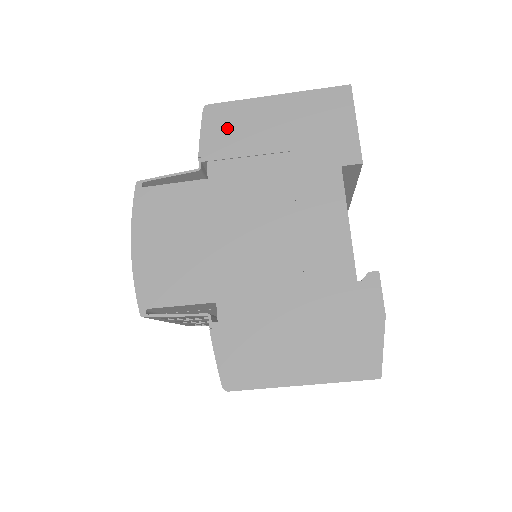
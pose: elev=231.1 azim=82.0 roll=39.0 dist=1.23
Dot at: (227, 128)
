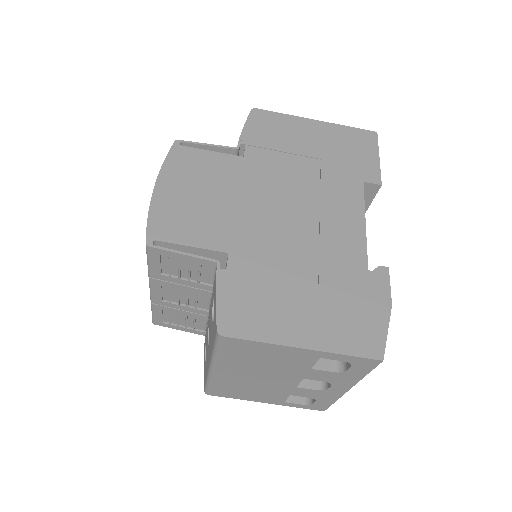
Dot at: (269, 128)
